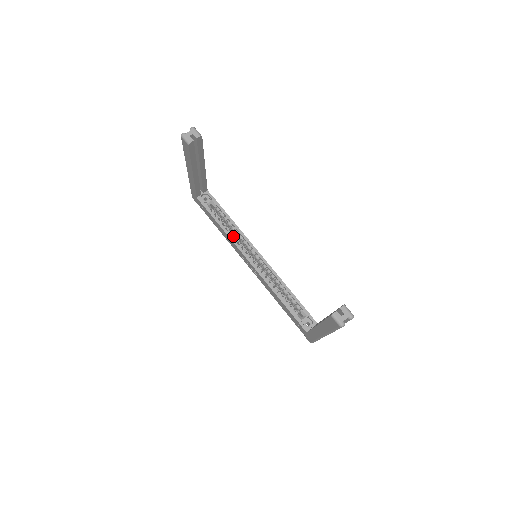
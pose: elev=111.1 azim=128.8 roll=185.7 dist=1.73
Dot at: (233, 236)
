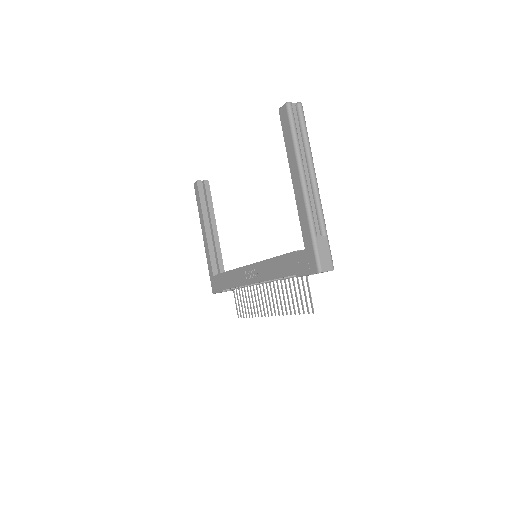
Dot at: occluded
